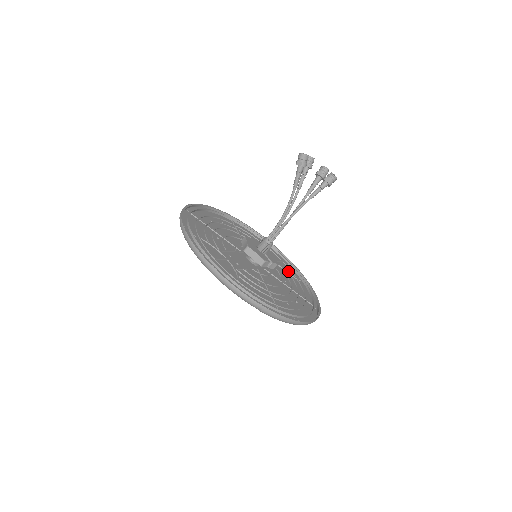
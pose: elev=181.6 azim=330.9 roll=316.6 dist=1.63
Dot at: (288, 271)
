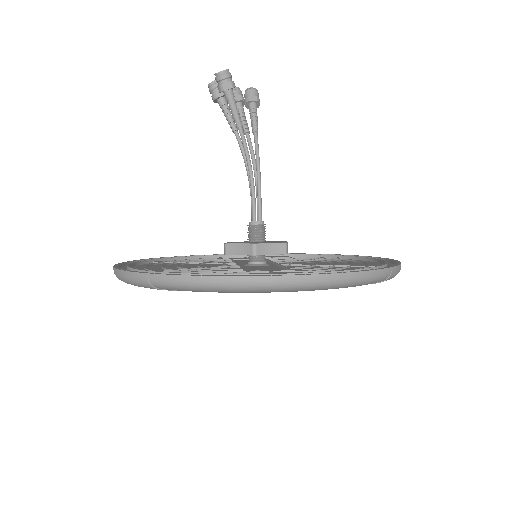
Dot at: occluded
